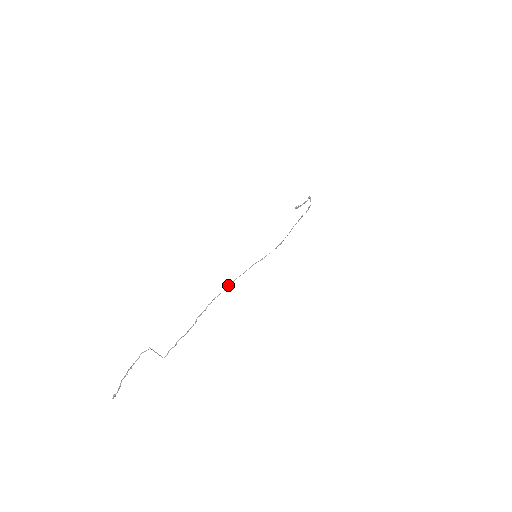
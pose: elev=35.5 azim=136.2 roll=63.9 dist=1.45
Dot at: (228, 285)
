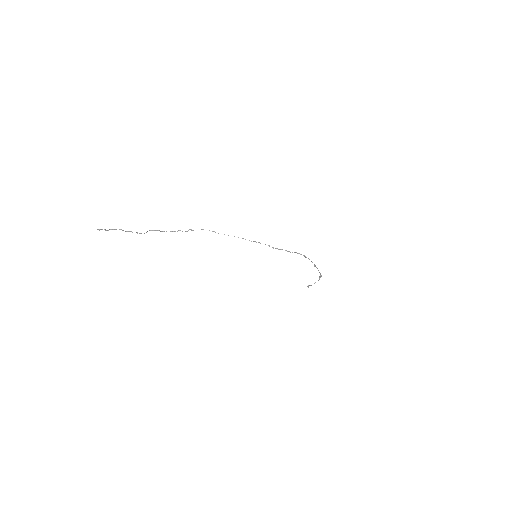
Dot at: (224, 234)
